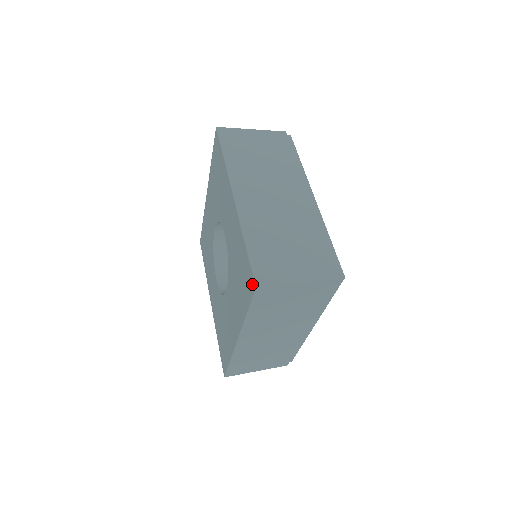
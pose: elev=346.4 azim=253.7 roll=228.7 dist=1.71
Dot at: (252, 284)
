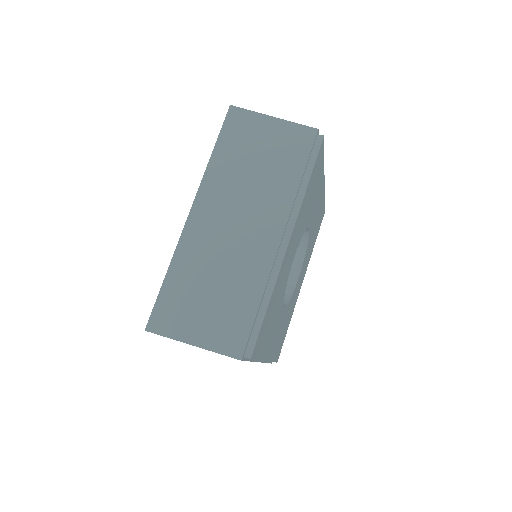
Dot at: occluded
